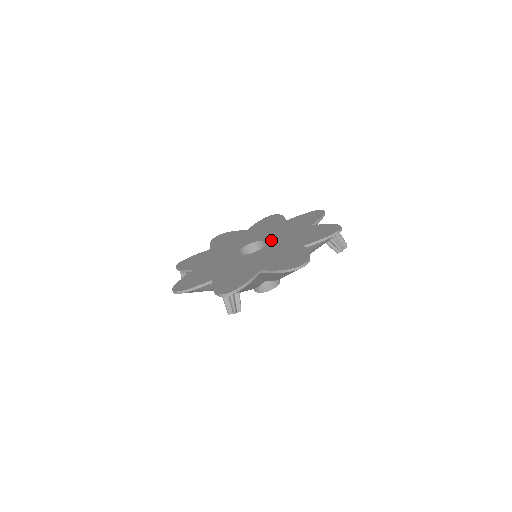
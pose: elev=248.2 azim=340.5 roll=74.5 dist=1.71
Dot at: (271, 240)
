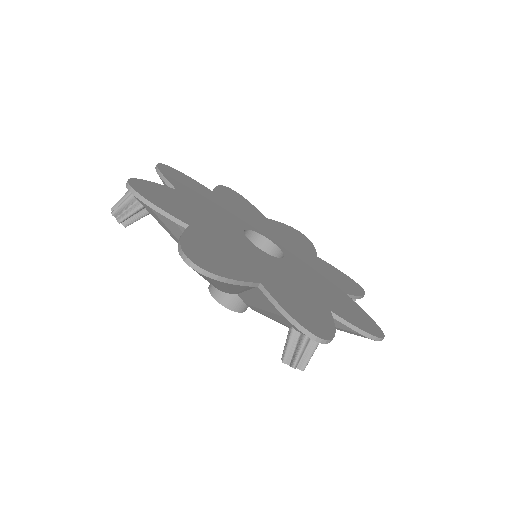
Dot at: (284, 262)
